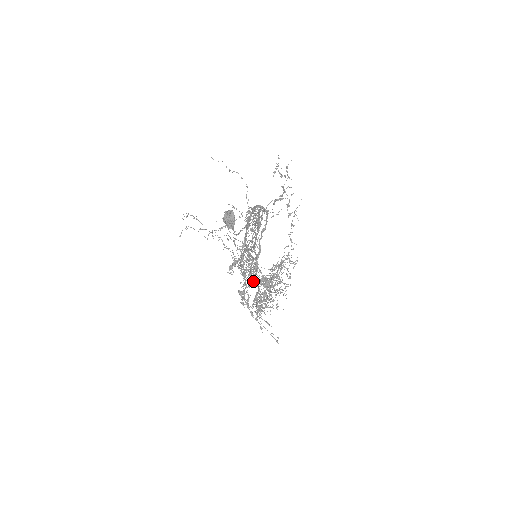
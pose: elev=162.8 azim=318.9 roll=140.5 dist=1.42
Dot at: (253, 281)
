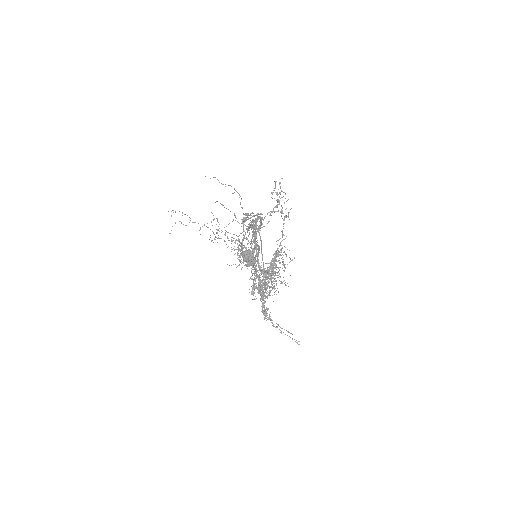
Dot at: occluded
